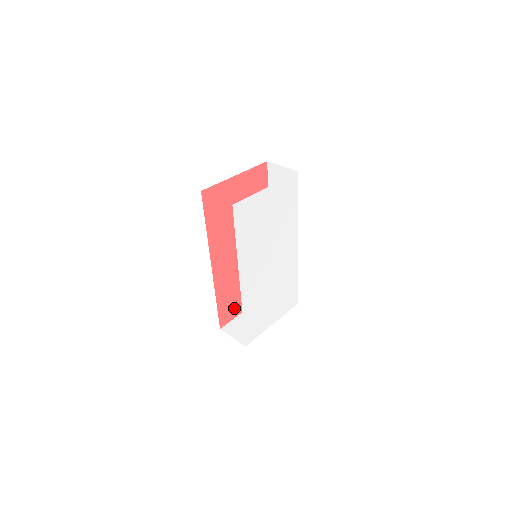
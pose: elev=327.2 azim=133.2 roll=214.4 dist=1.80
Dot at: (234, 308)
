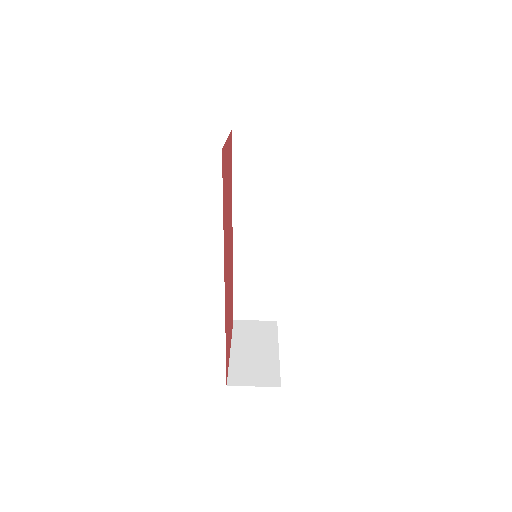
Dot at: (228, 350)
